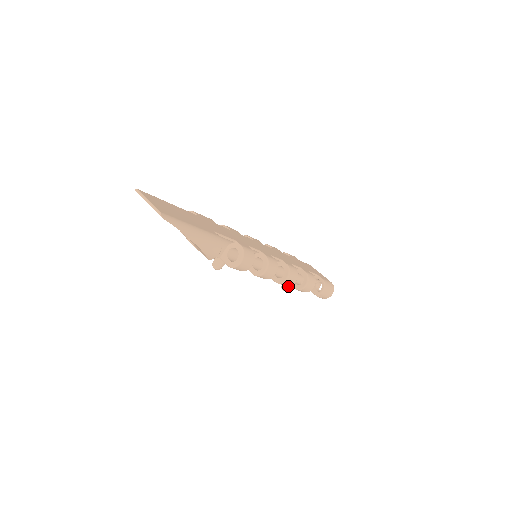
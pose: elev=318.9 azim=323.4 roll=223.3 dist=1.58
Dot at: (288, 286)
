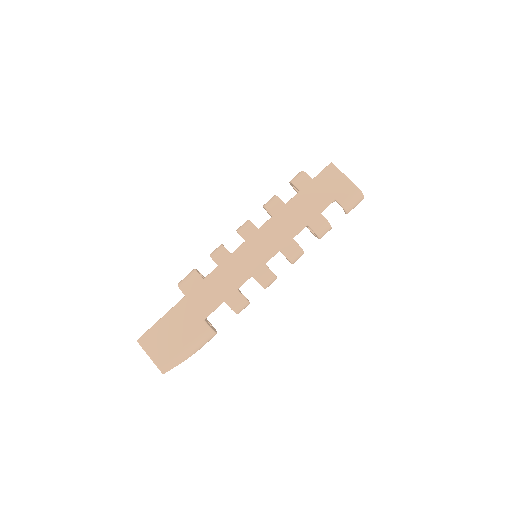
Dot at: occluded
